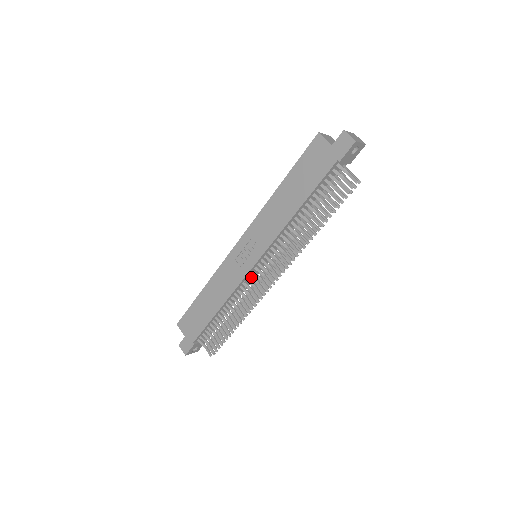
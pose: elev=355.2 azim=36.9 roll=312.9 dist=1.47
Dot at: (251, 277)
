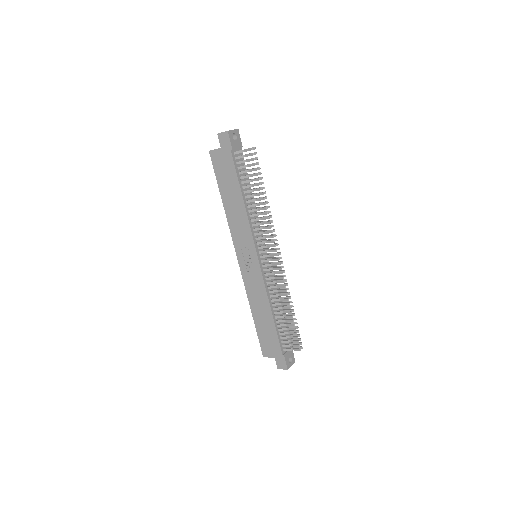
Dot at: (265, 270)
